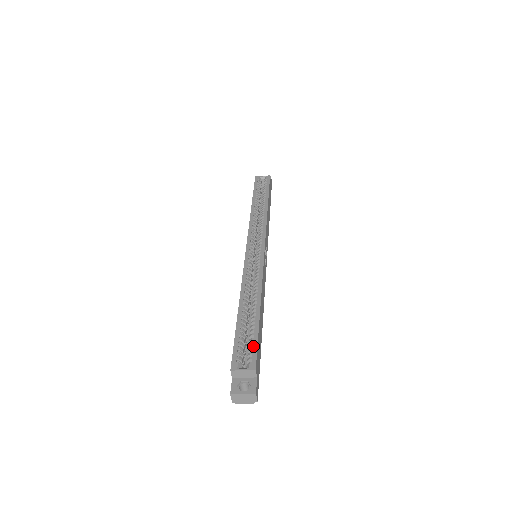
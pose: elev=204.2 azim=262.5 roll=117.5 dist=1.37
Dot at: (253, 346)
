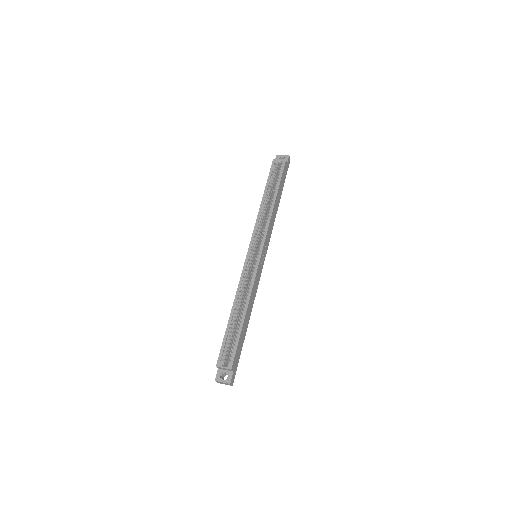
Dot at: (233, 350)
